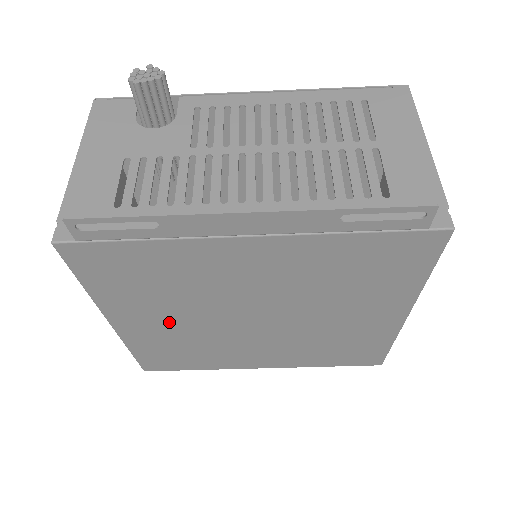
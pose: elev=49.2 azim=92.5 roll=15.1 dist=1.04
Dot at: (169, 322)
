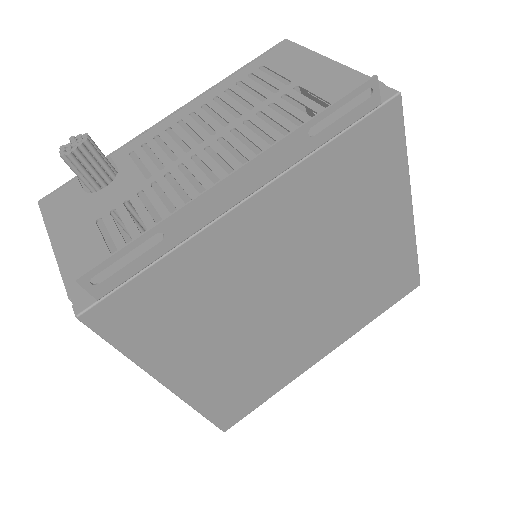
Dot at: (220, 351)
